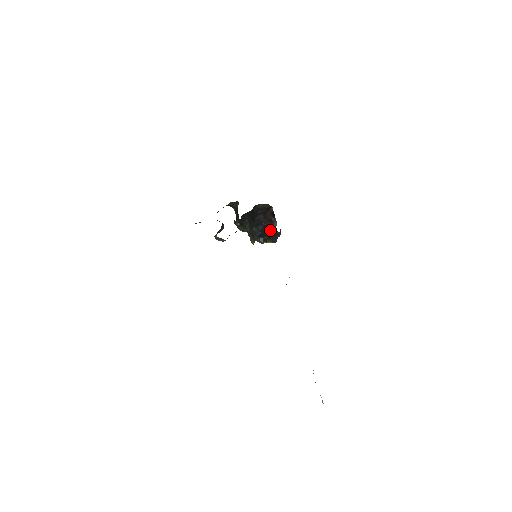
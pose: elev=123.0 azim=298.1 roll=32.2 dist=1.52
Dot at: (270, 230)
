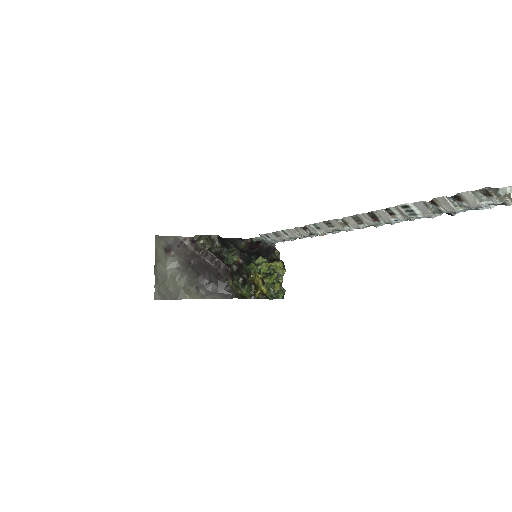
Dot at: (265, 254)
